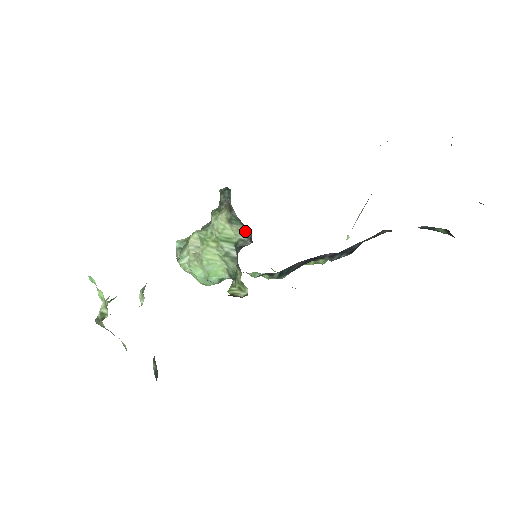
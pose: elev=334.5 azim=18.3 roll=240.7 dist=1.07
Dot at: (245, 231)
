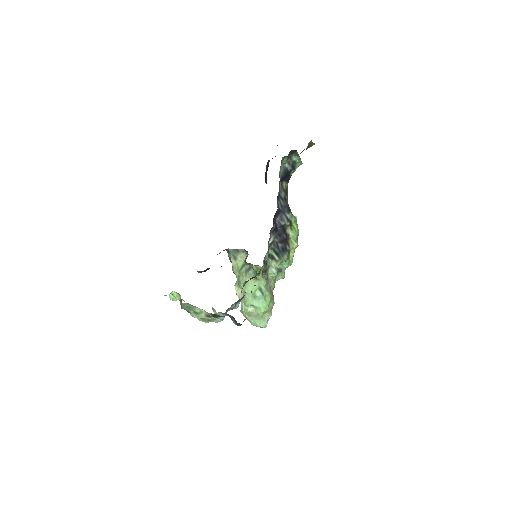
Dot at: (242, 252)
